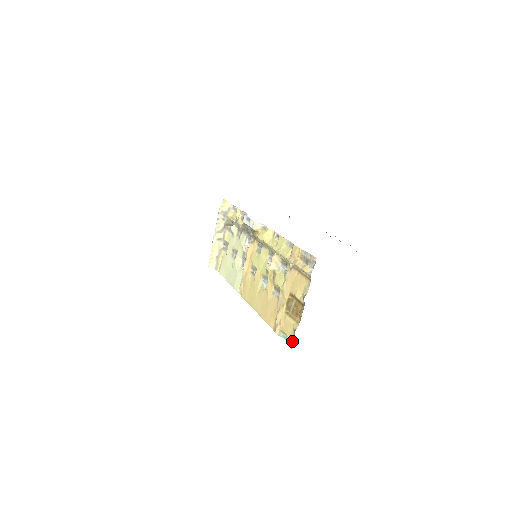
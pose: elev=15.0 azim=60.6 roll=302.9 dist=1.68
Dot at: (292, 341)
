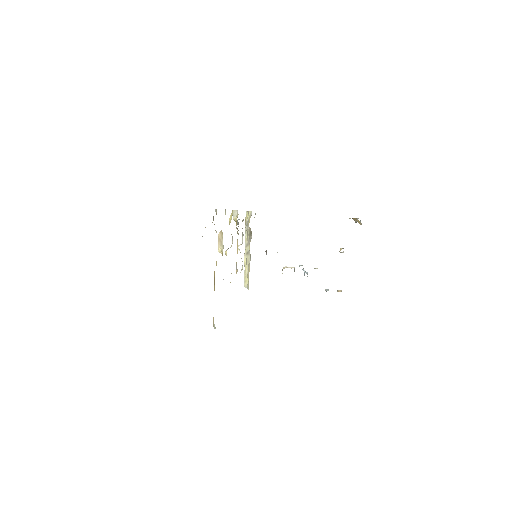
Dot at: occluded
